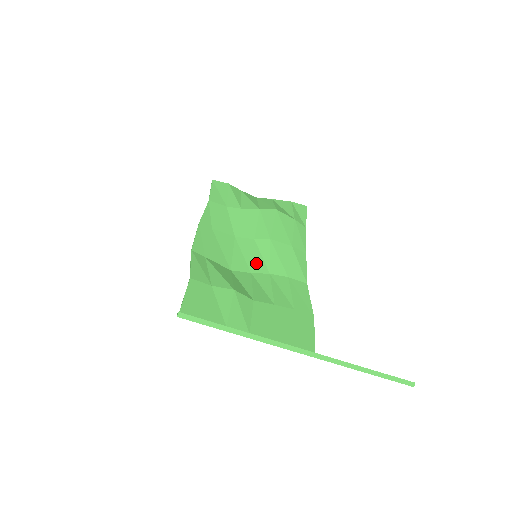
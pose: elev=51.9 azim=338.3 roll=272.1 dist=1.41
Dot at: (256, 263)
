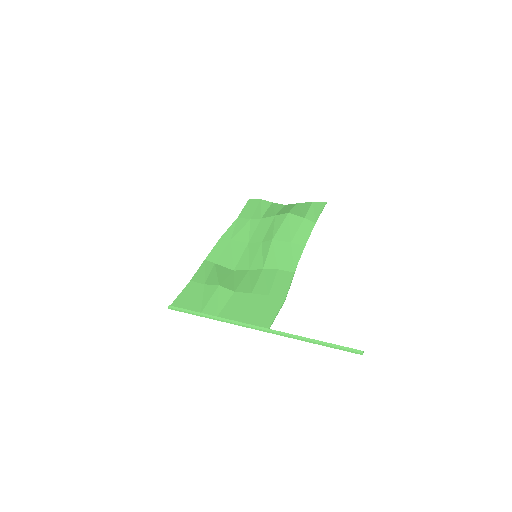
Dot at: (256, 262)
